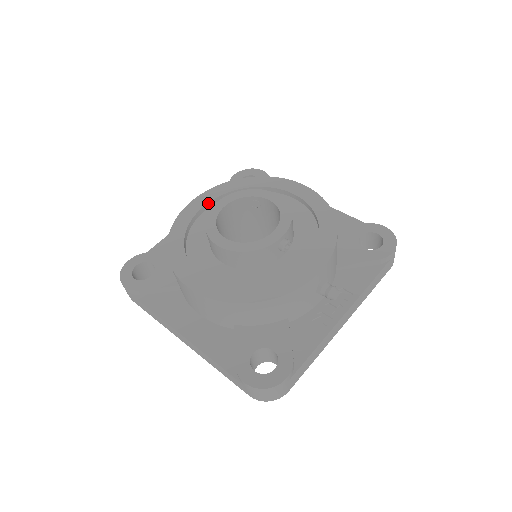
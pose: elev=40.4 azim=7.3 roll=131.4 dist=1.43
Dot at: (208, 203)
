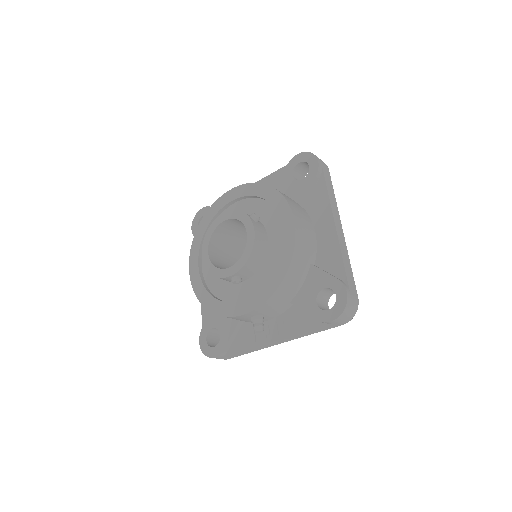
Dot at: (236, 199)
